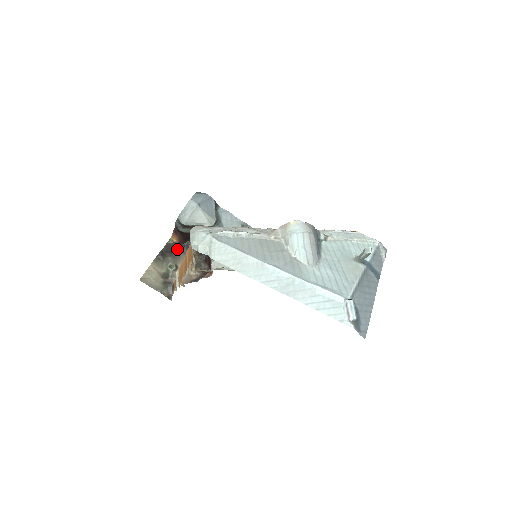
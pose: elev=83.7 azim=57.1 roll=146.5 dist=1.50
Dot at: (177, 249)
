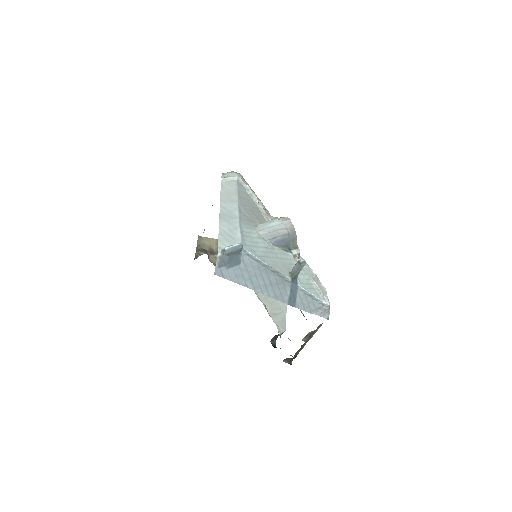
Dot at: occluded
